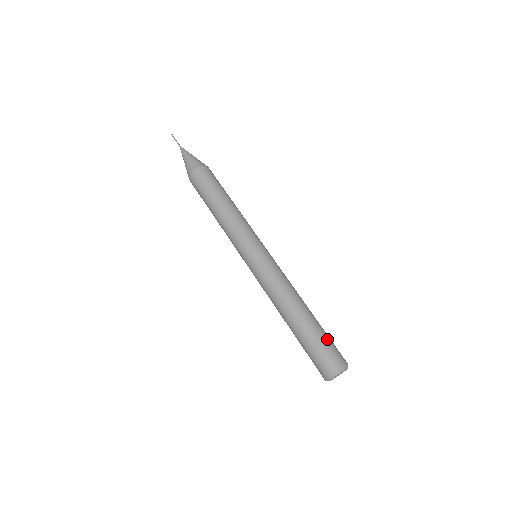
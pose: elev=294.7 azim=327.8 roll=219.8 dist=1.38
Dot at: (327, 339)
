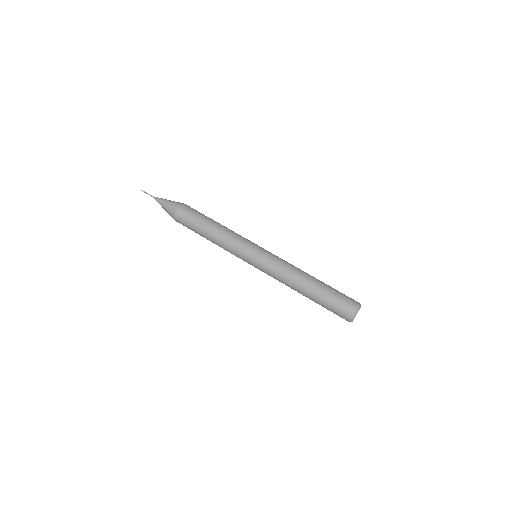
Dot at: (337, 294)
